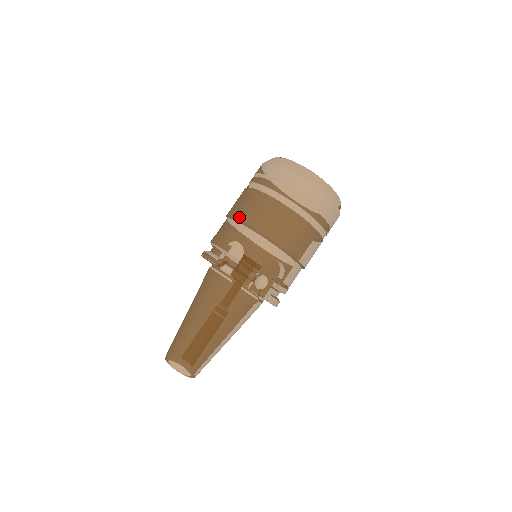
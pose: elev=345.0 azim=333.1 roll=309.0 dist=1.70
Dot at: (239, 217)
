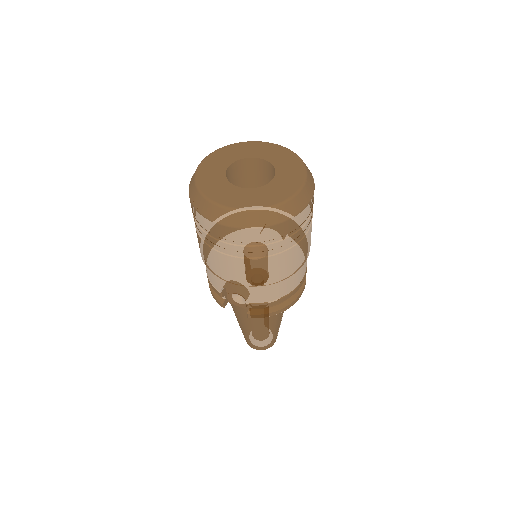
Dot at: occluded
